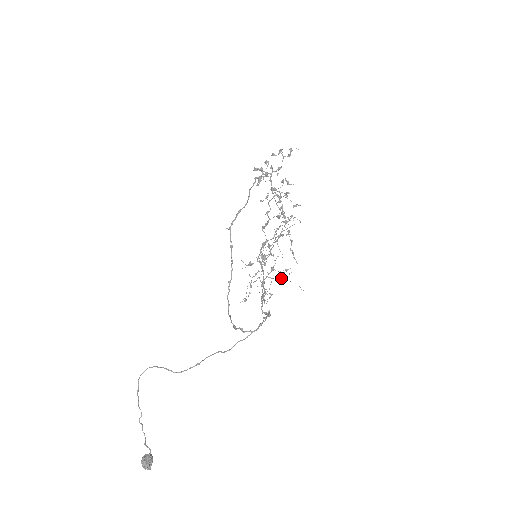
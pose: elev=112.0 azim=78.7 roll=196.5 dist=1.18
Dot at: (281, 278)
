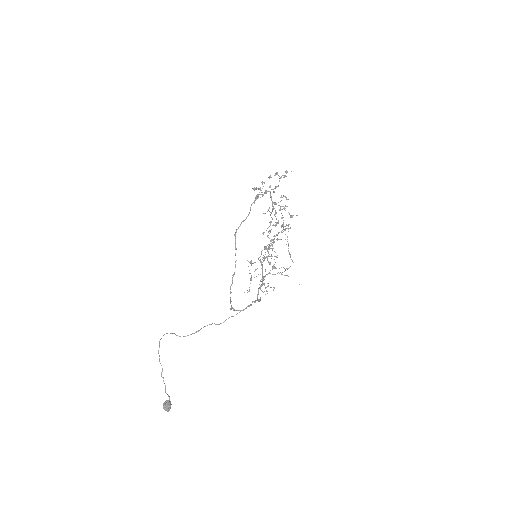
Dot at: occluded
